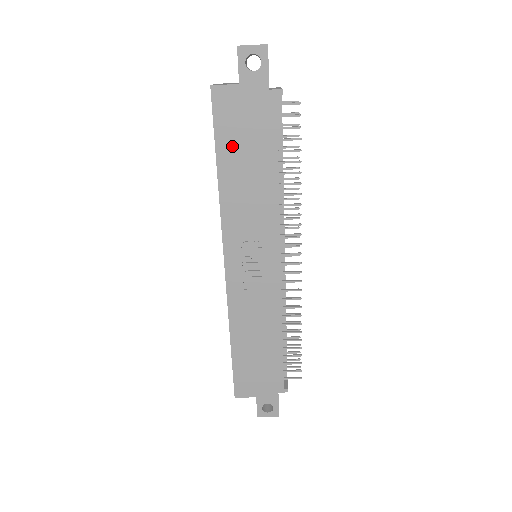
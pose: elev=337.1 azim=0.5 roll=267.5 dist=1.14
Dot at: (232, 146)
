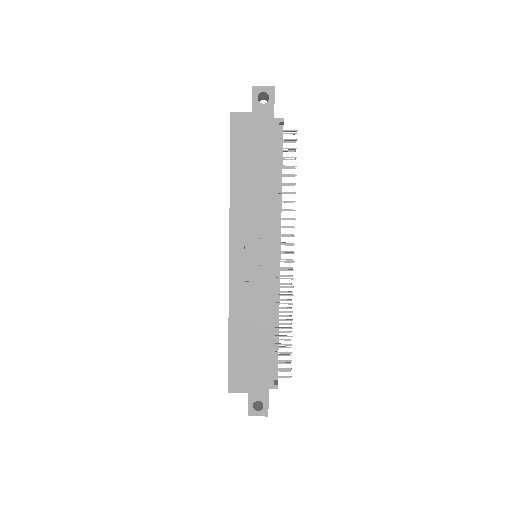
Dot at: (243, 158)
